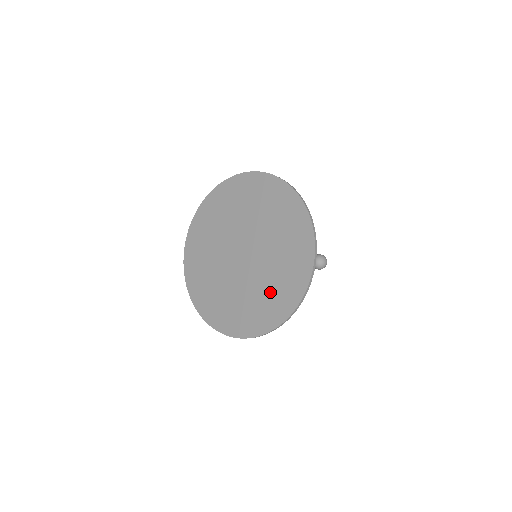
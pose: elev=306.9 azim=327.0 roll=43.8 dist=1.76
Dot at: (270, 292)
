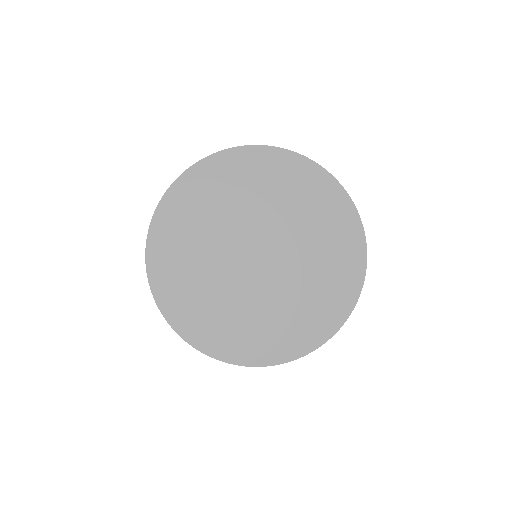
Dot at: (326, 257)
